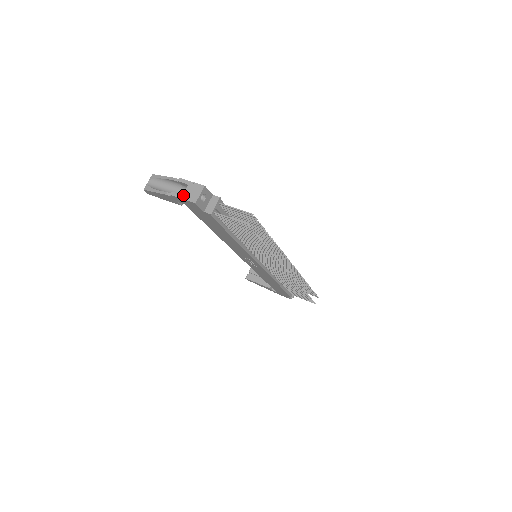
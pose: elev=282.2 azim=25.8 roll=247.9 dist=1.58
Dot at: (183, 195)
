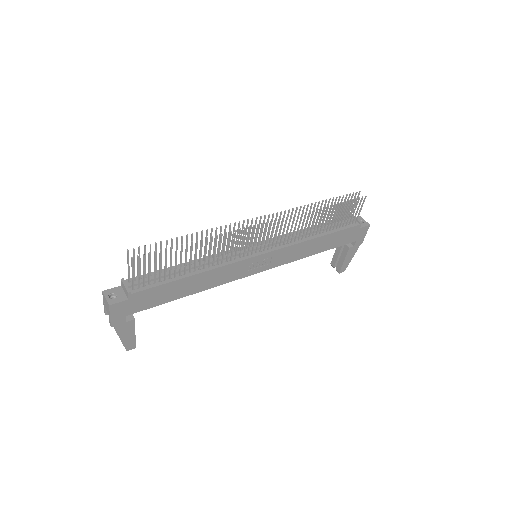
Dot at: occluded
